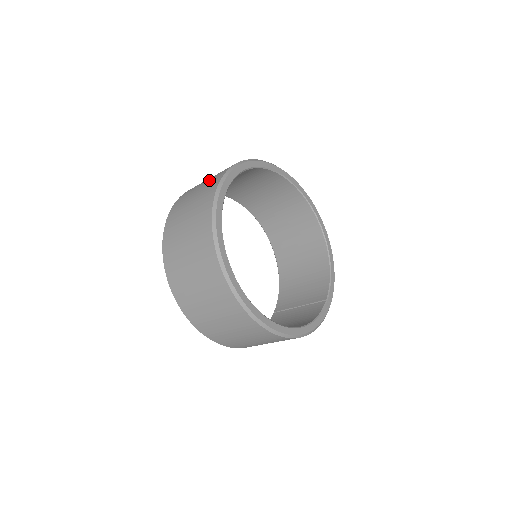
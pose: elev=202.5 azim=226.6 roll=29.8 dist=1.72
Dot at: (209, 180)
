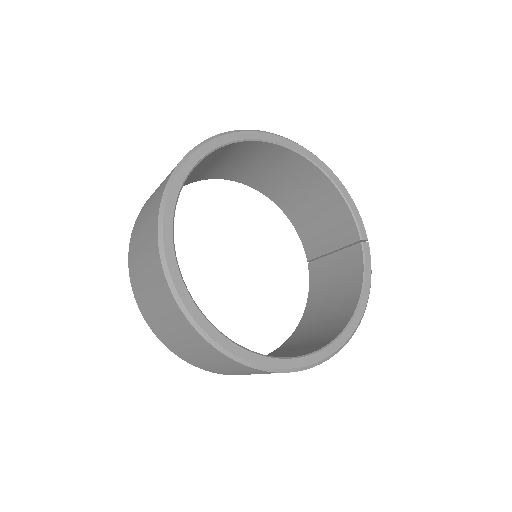
Dot at: (145, 248)
